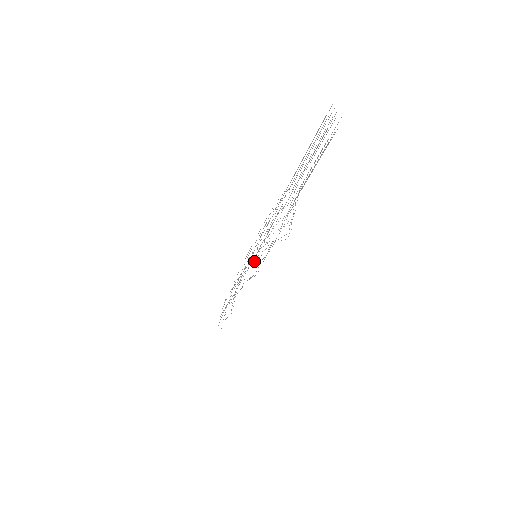
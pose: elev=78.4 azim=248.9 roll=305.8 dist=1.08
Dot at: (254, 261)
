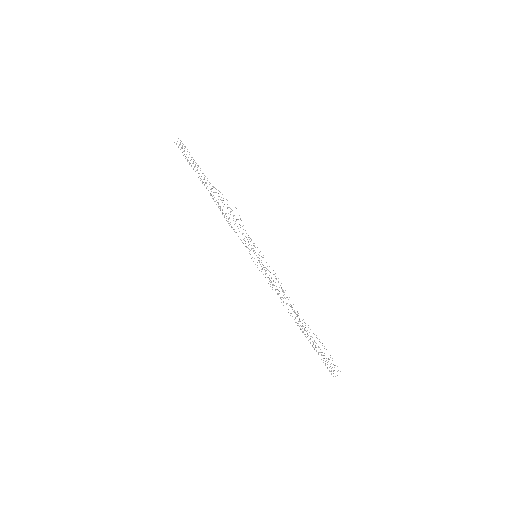
Dot at: occluded
